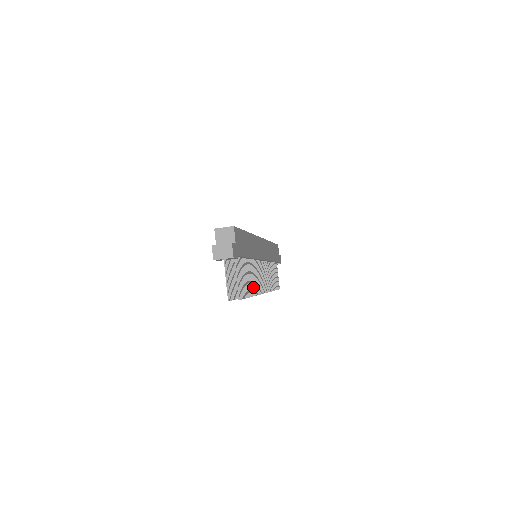
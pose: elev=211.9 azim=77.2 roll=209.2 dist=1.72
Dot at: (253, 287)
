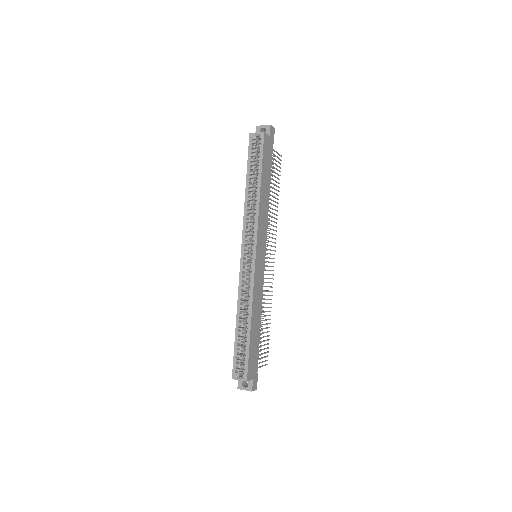
Dot at: occluded
